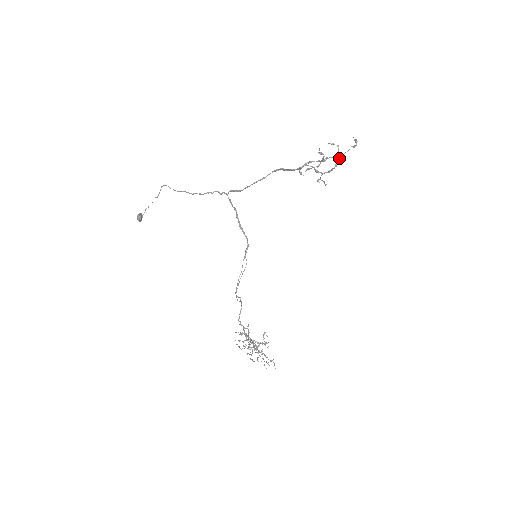
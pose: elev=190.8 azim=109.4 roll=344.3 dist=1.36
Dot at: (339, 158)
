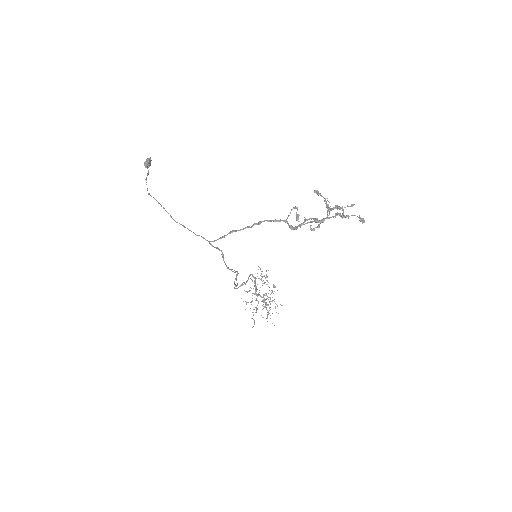
Dot at: (345, 217)
